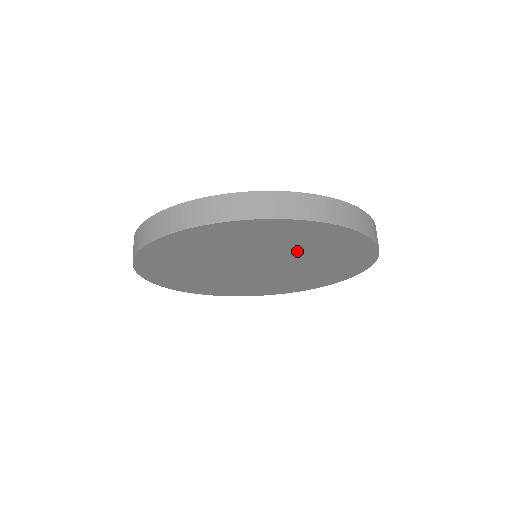
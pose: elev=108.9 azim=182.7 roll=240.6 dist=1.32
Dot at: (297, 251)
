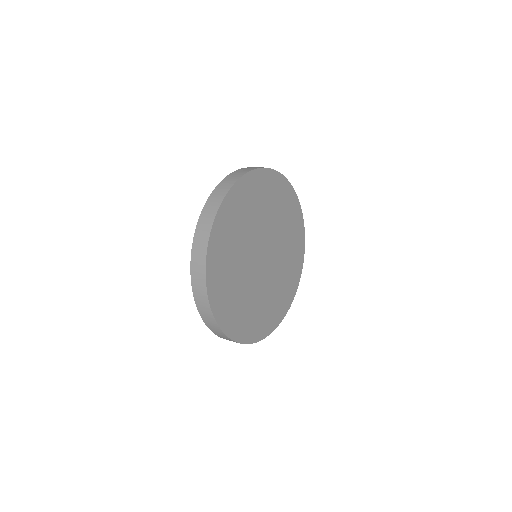
Dot at: (283, 235)
